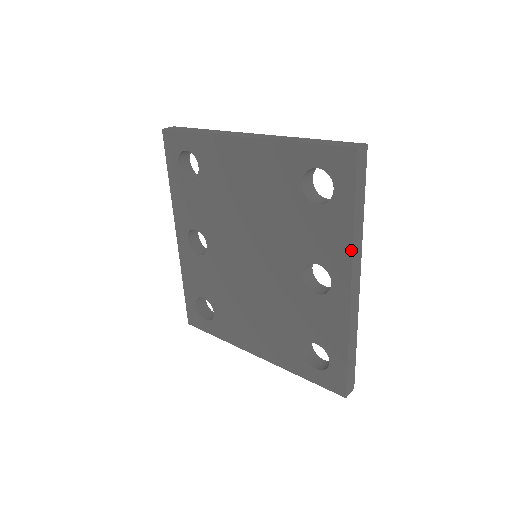
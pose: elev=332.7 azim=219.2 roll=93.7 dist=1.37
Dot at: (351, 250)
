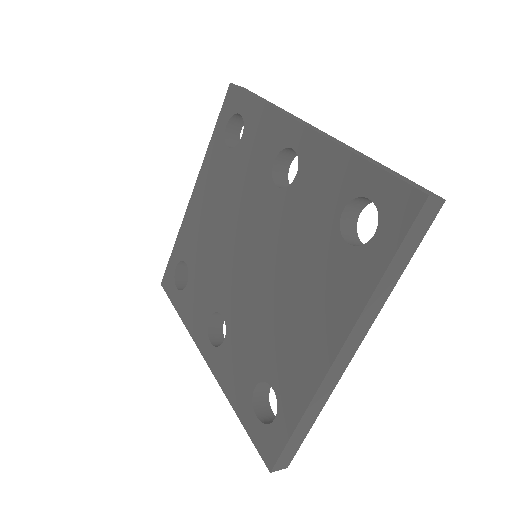
Dot at: (276, 111)
